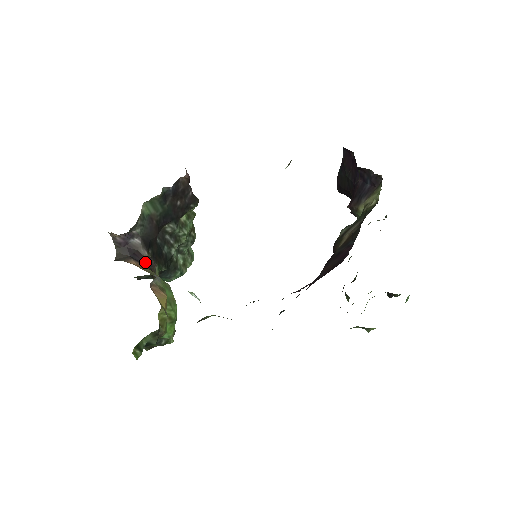
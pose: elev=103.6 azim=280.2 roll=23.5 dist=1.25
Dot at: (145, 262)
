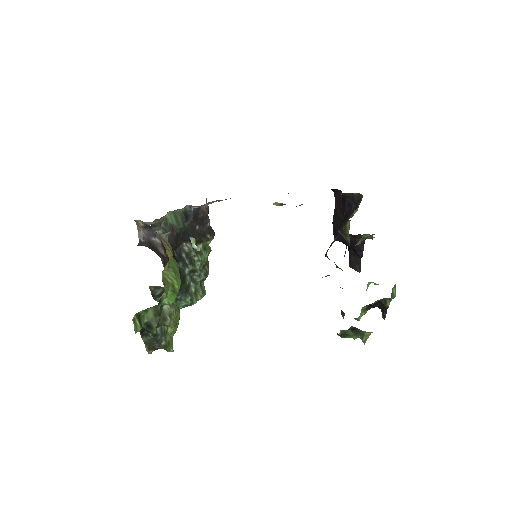
Dot at: (161, 257)
